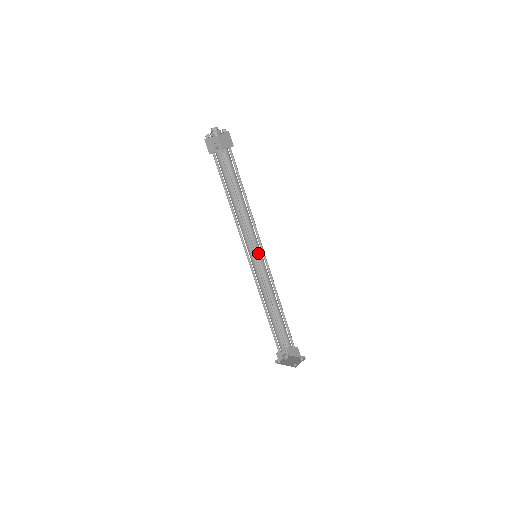
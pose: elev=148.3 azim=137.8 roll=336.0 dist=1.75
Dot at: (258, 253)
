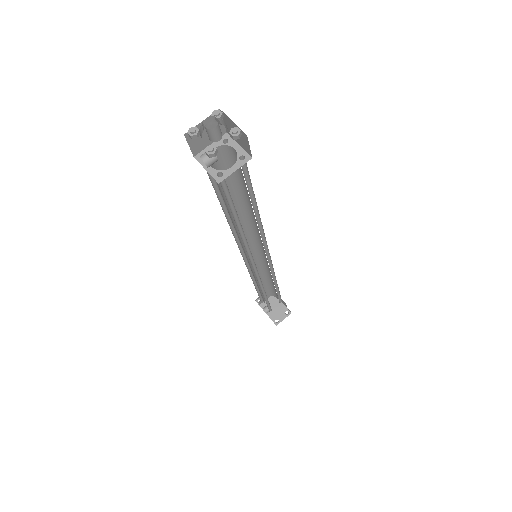
Dot at: (261, 247)
